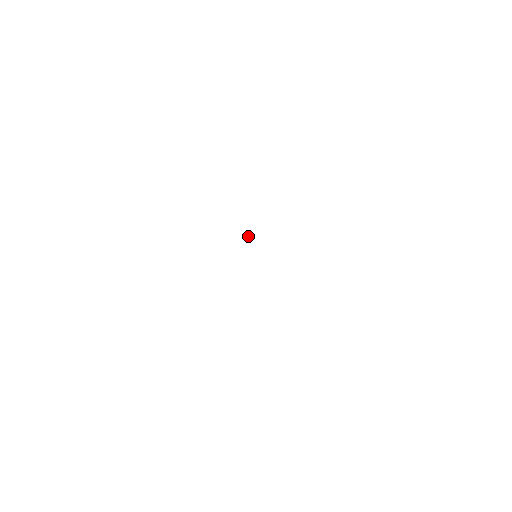
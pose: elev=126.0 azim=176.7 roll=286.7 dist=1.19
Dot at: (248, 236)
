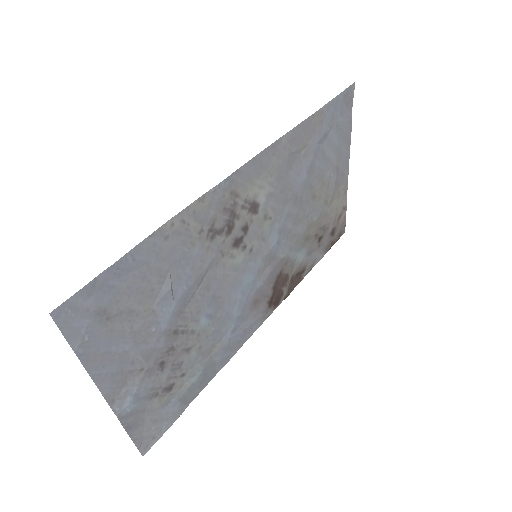
Dot at: (292, 252)
